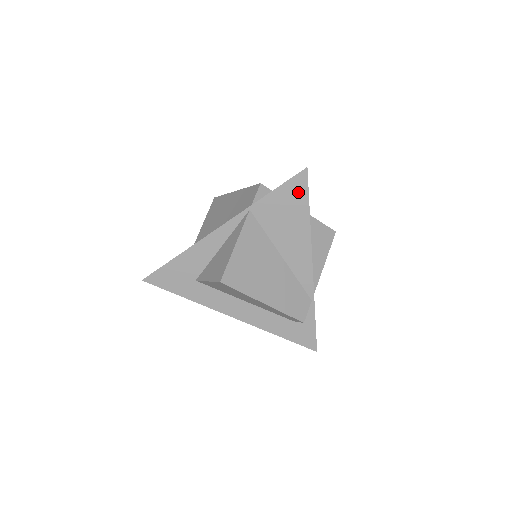
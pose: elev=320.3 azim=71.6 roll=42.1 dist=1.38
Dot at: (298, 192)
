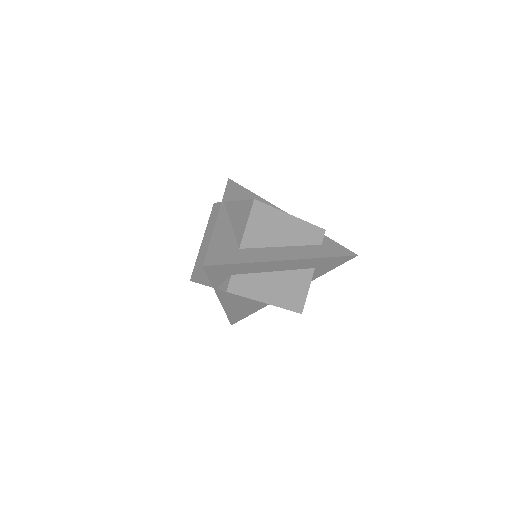
Dot at: (237, 188)
